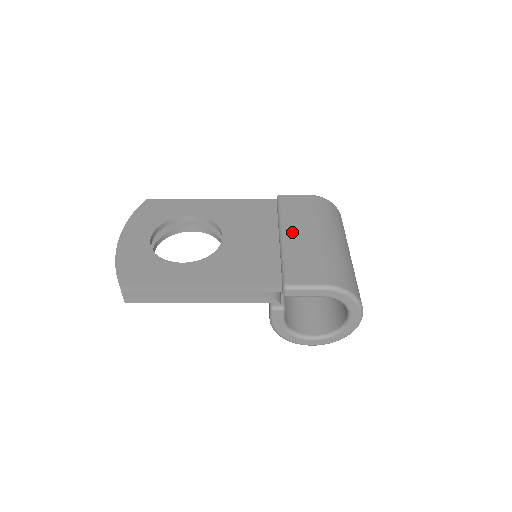
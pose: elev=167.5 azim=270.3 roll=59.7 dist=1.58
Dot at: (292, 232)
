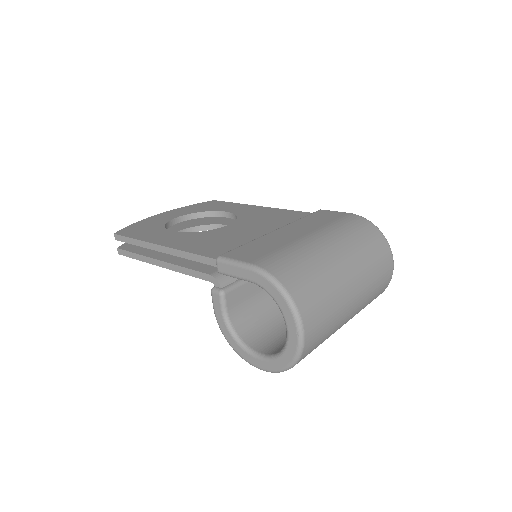
Dot at: (288, 230)
